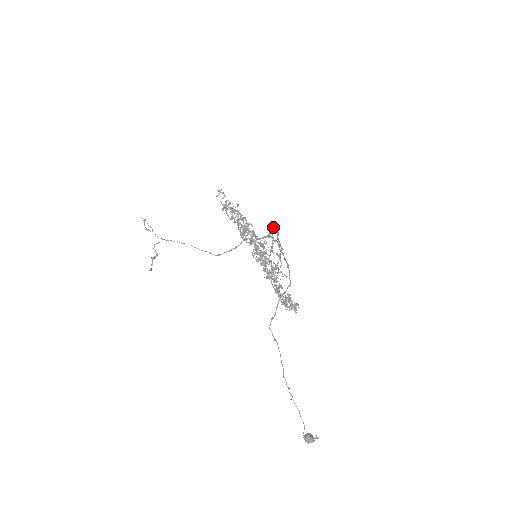
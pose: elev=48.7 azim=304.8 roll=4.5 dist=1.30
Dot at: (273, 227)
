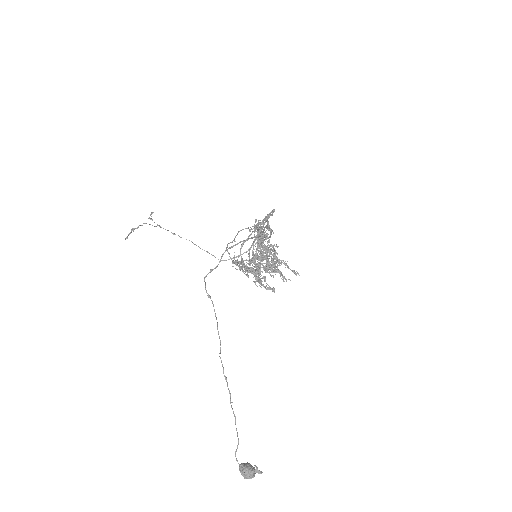
Dot at: occluded
